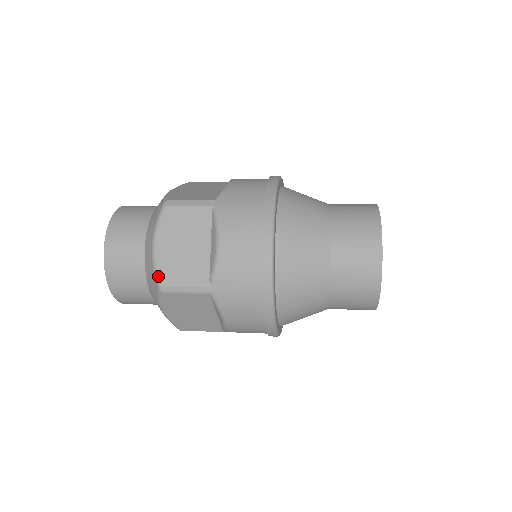
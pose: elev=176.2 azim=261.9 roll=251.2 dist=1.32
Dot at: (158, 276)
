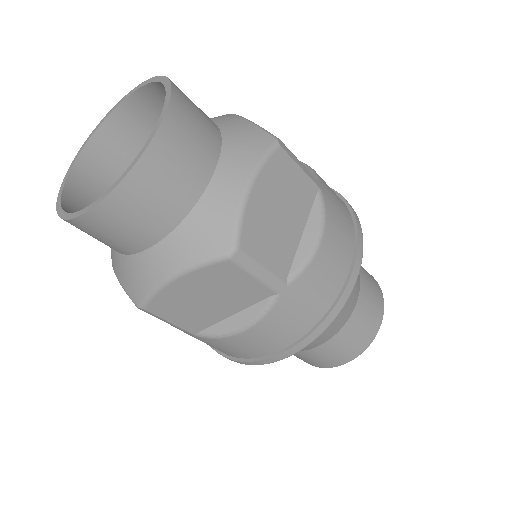
Dot at: (240, 234)
